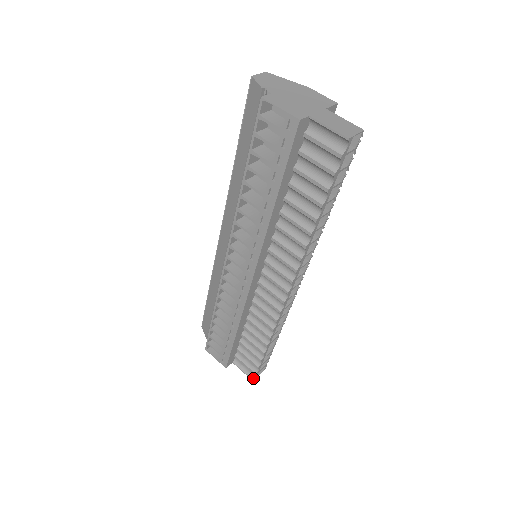
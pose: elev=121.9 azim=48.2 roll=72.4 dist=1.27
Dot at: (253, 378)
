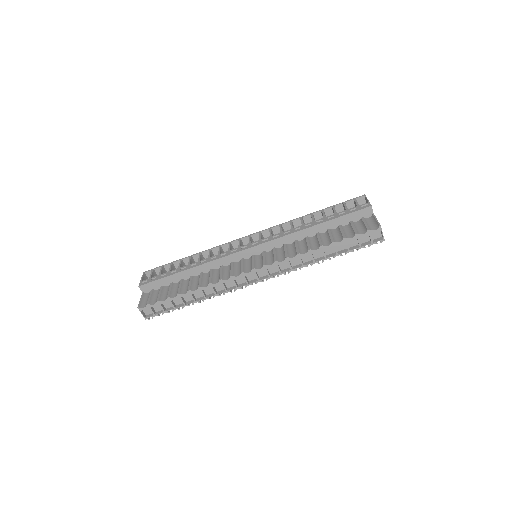
Dot at: (140, 307)
